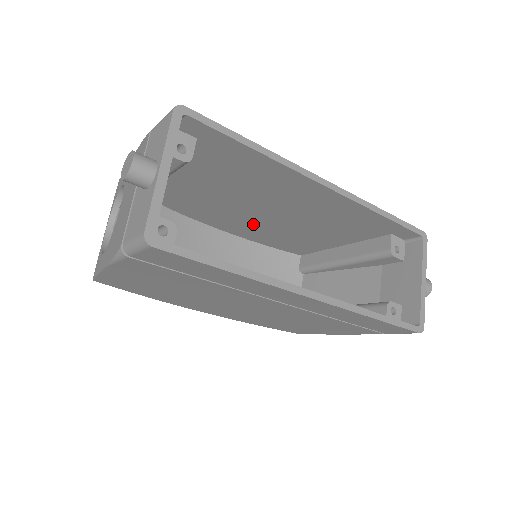
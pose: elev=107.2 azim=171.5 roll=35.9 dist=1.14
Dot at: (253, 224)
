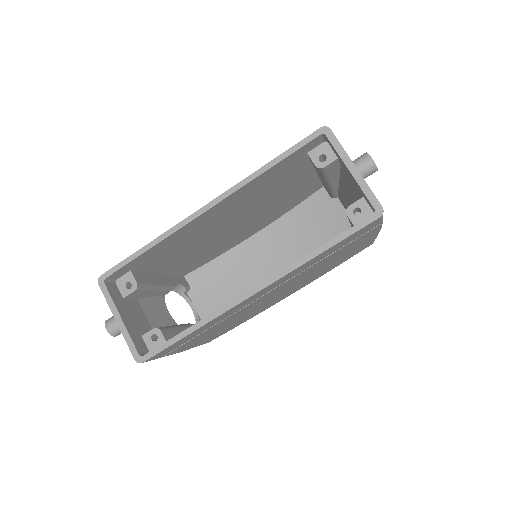
Dot at: (253, 223)
